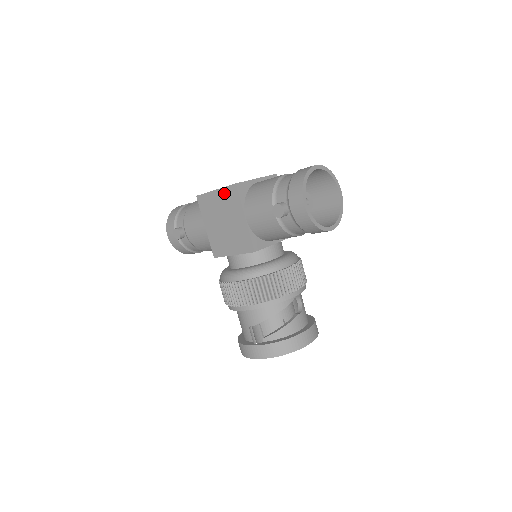
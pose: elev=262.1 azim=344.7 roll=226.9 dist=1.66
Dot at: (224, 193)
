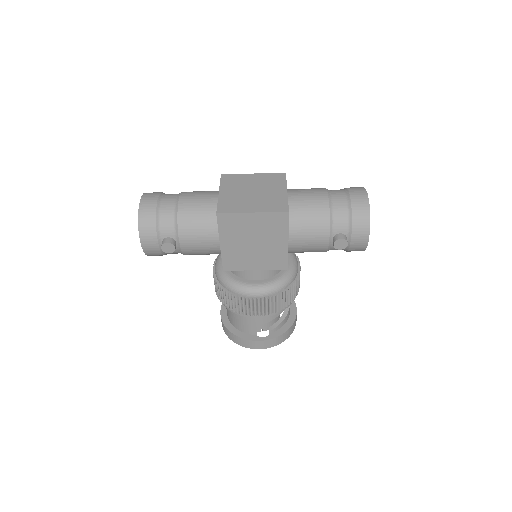
Dot at: (266, 218)
